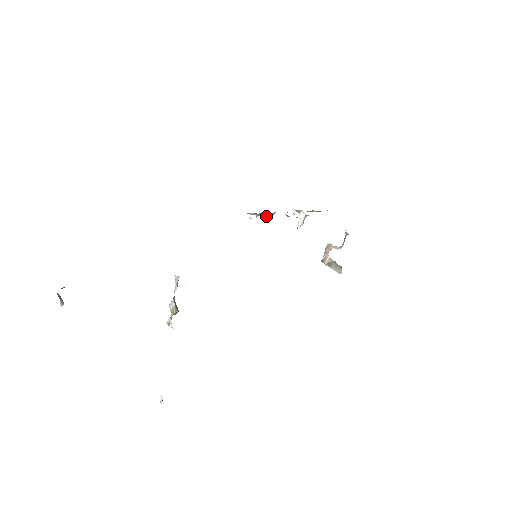
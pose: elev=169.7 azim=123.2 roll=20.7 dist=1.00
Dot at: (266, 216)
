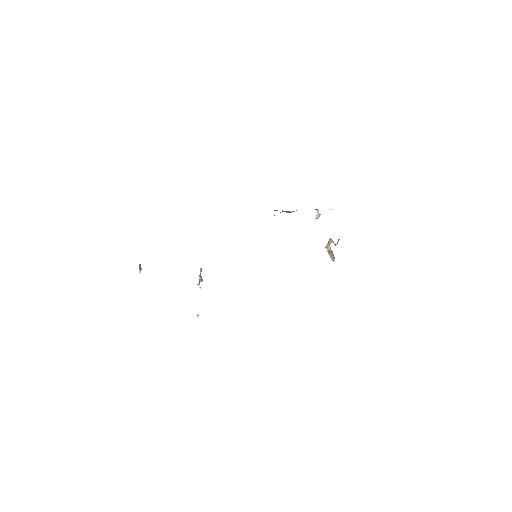
Dot at: (288, 212)
